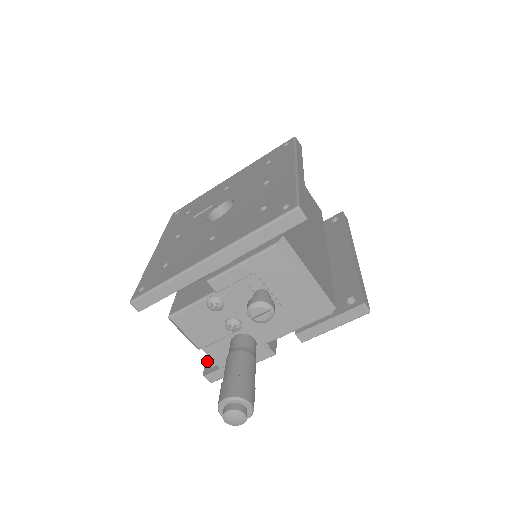
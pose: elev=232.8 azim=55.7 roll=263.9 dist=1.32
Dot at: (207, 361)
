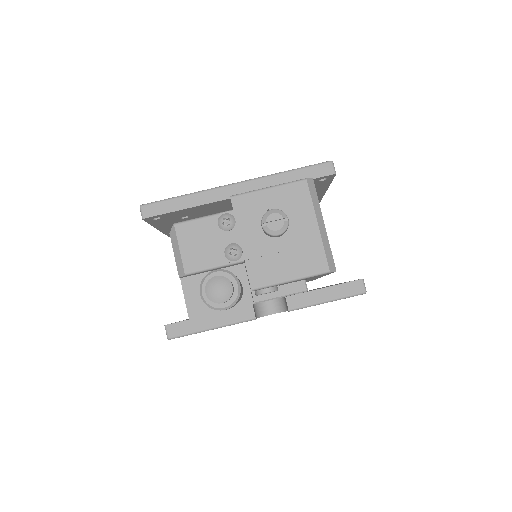
Dot at: occluded
